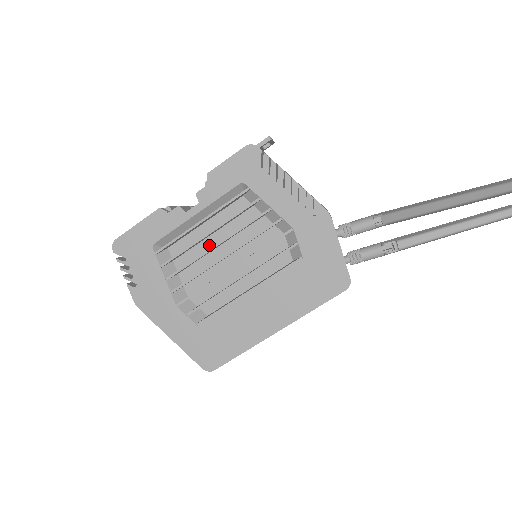
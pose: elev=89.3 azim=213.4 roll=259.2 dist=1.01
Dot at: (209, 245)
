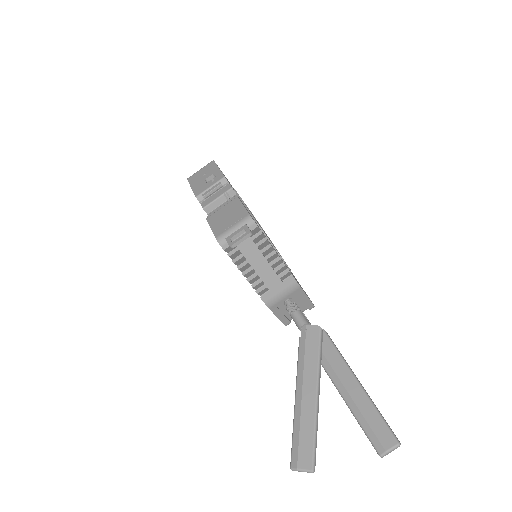
Dot at: occluded
